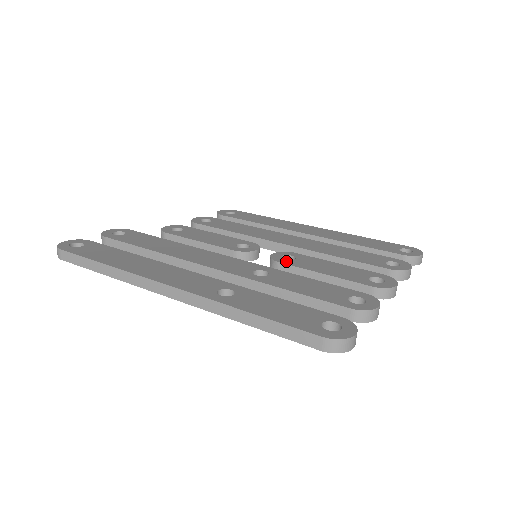
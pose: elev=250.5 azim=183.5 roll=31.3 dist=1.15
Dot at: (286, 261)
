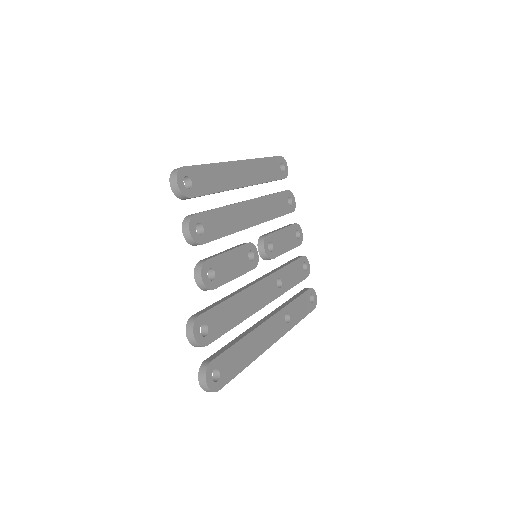
Dot at: (274, 254)
